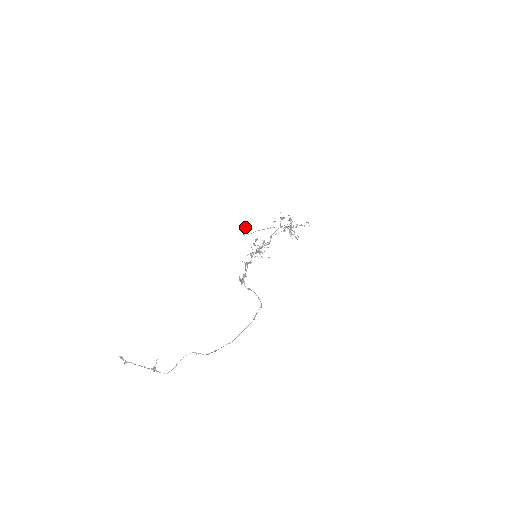
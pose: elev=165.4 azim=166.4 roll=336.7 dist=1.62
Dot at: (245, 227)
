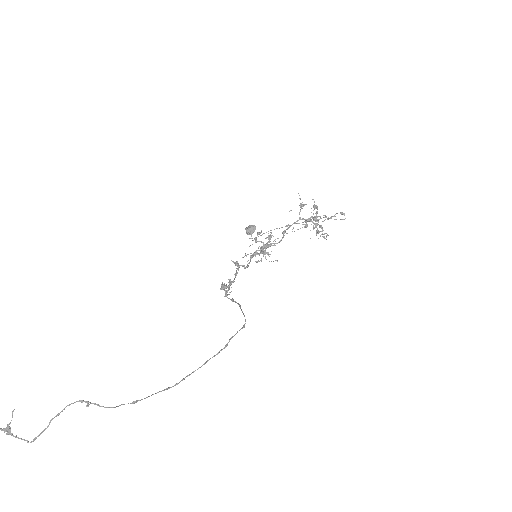
Dot at: (253, 227)
